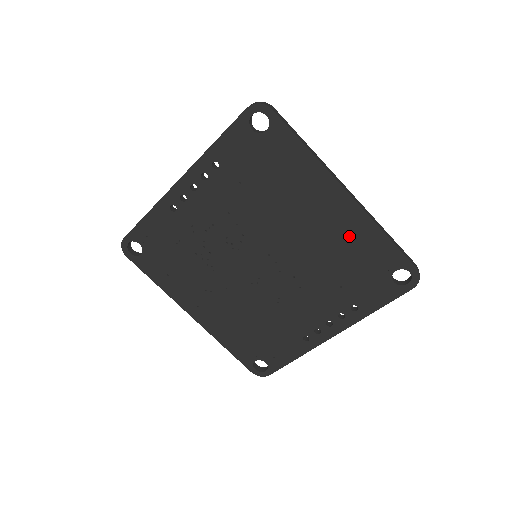
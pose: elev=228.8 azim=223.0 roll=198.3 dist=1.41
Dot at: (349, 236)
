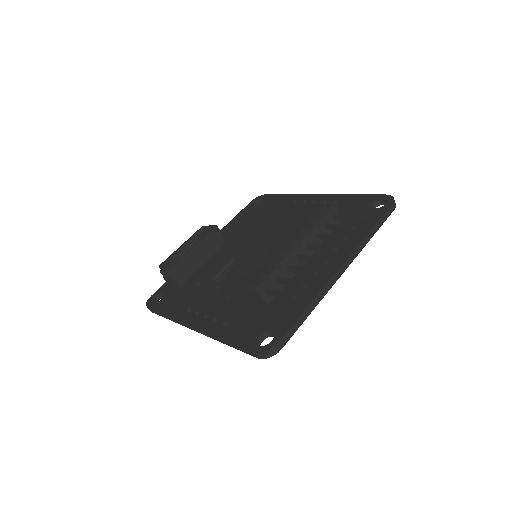
Dot at: occluded
